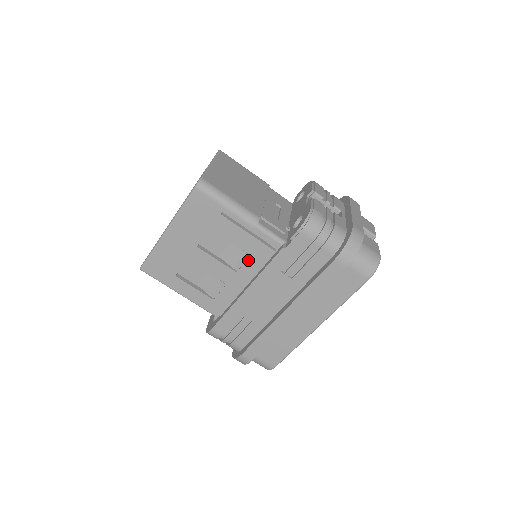
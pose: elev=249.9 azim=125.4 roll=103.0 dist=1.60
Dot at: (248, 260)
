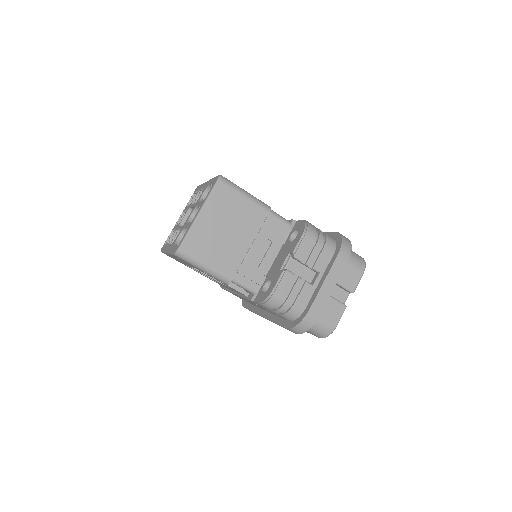
Dot at: occluded
